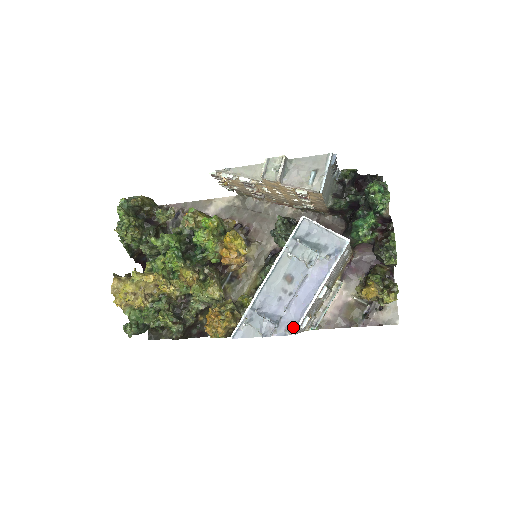
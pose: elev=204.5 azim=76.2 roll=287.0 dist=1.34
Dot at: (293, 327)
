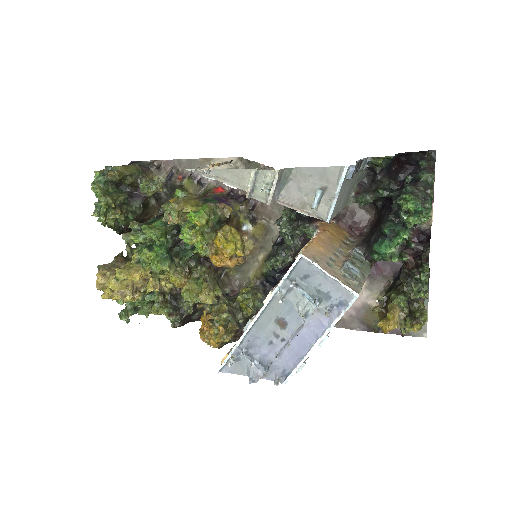
Dot at: (284, 375)
